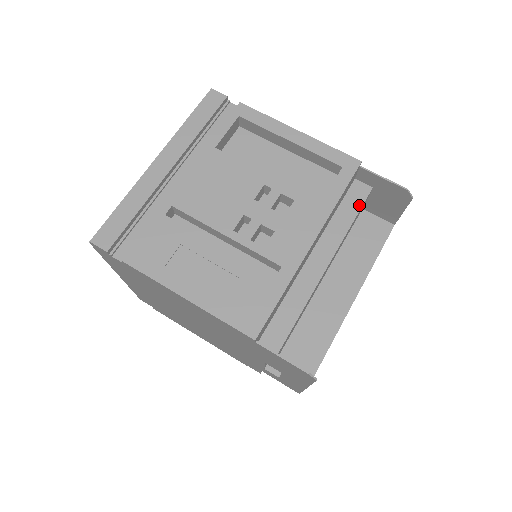
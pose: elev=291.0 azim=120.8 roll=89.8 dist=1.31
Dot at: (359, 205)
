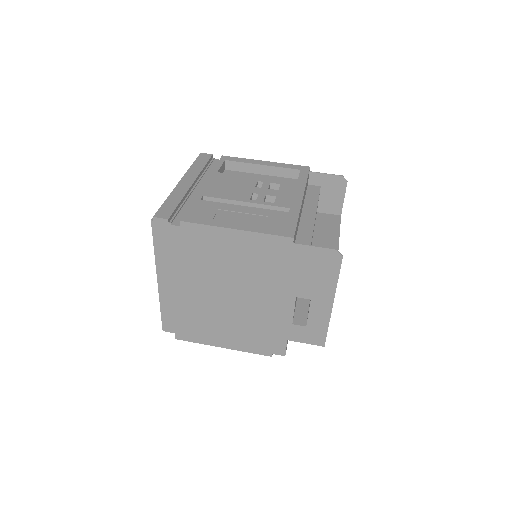
Dot at: (317, 193)
